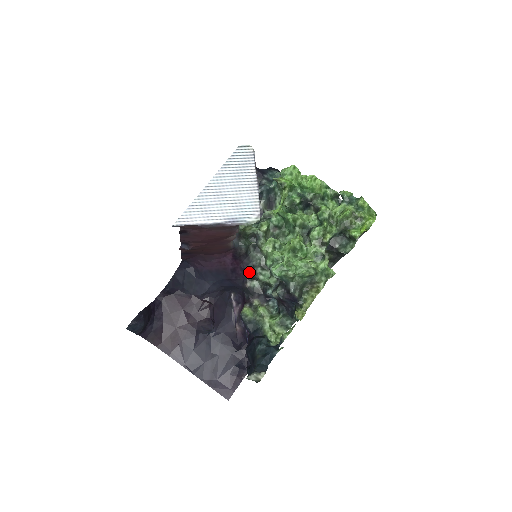
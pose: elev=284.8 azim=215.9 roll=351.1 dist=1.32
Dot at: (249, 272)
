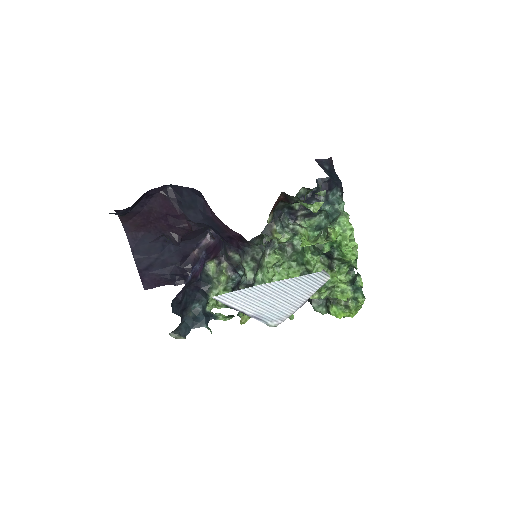
Dot at: (240, 250)
